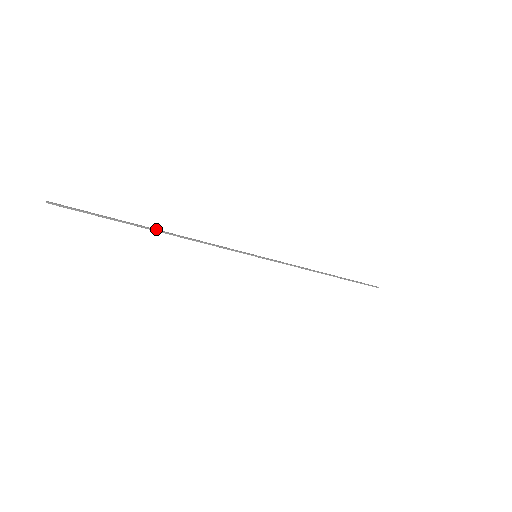
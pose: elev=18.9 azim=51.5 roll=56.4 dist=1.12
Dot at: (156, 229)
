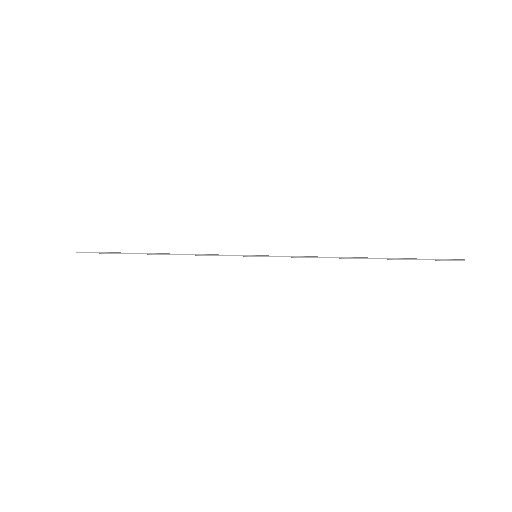
Dot at: (153, 253)
